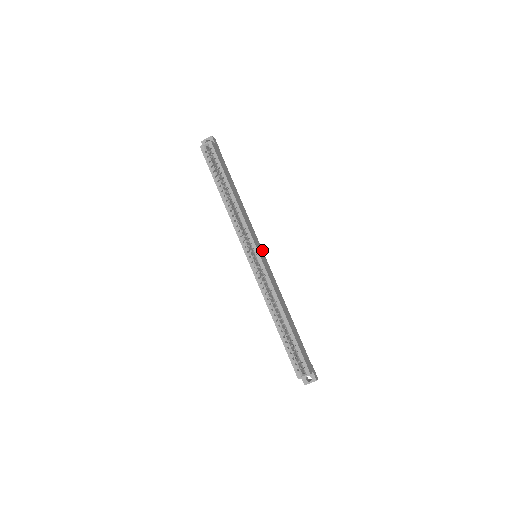
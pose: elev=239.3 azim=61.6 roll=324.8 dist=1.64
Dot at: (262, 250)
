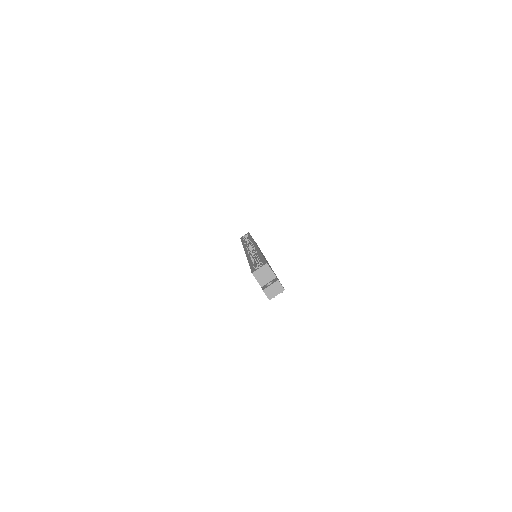
Dot at: occluded
